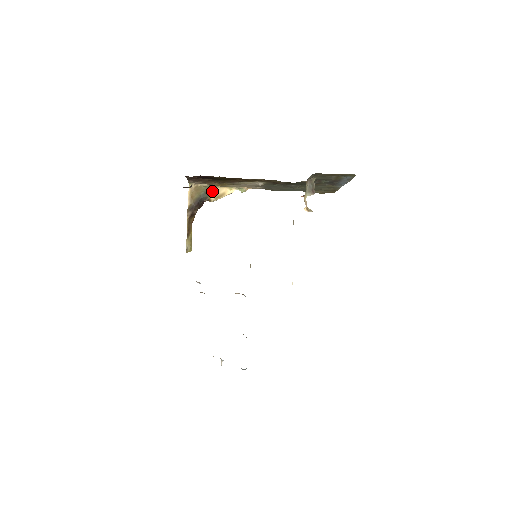
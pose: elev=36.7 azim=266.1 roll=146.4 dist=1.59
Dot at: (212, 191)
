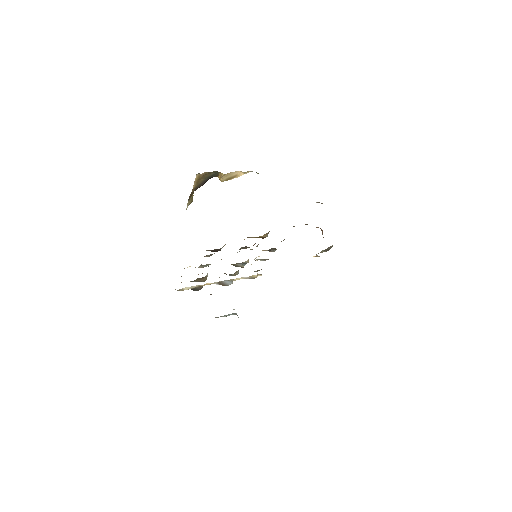
Dot at: (223, 176)
